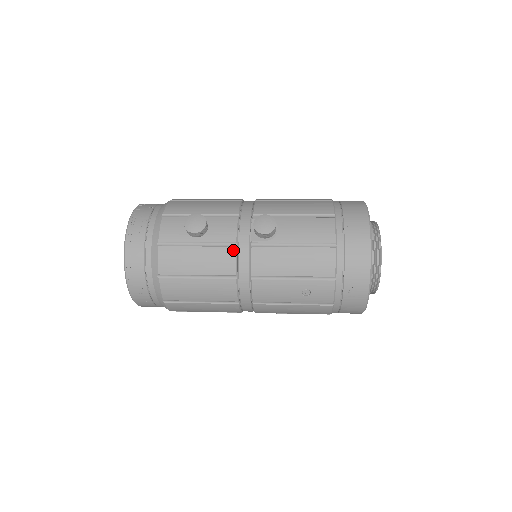
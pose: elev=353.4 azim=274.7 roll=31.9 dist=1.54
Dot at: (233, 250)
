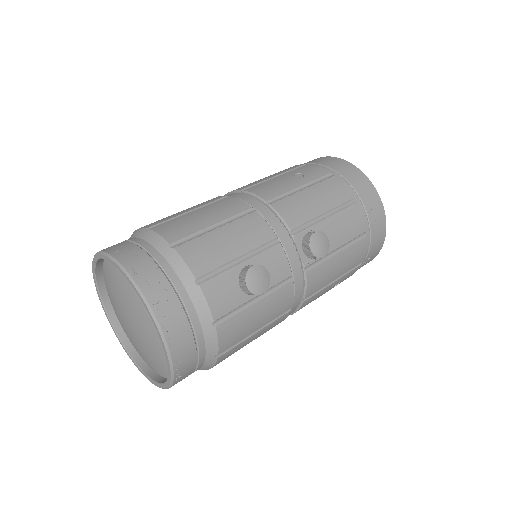
Dot at: (291, 285)
